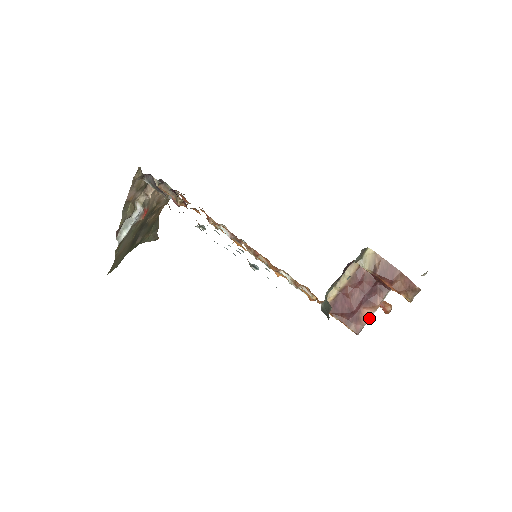
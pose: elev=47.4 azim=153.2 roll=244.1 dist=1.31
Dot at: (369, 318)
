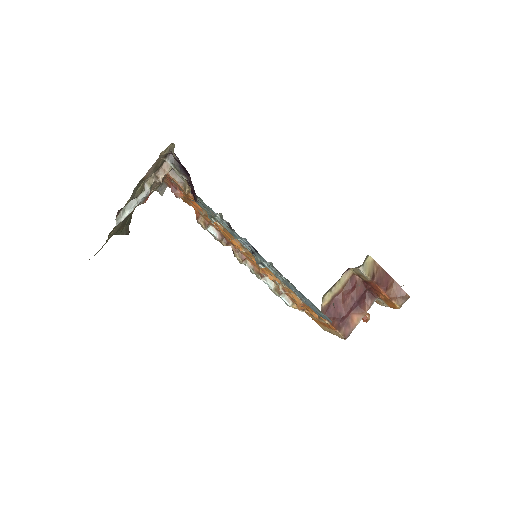
Dot at: (357, 323)
